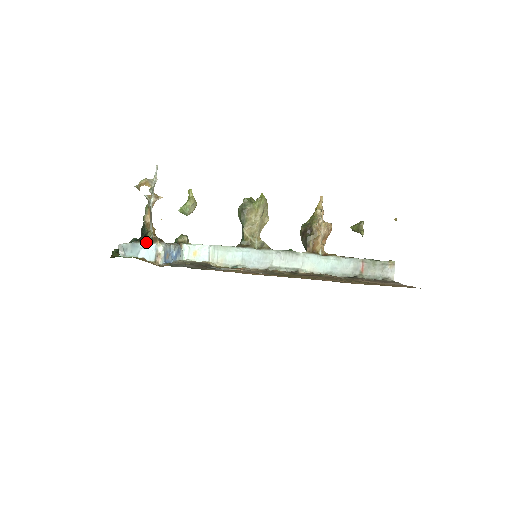
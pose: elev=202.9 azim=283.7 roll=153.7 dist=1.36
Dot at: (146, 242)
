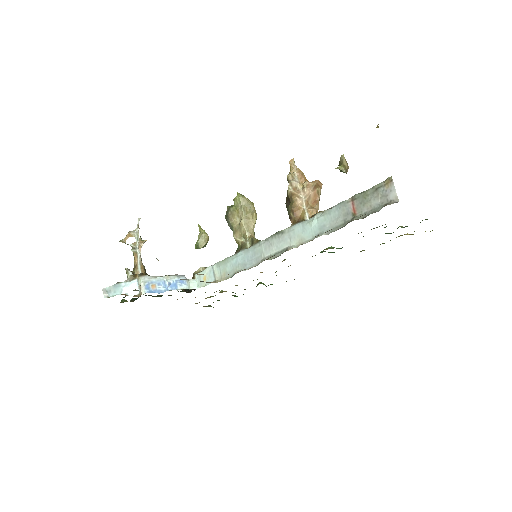
Dot at: (128, 280)
